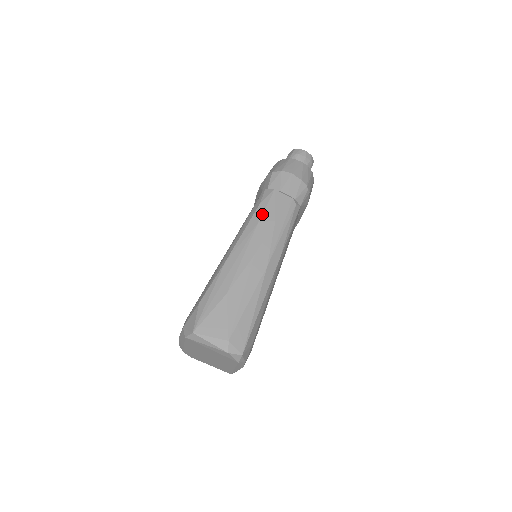
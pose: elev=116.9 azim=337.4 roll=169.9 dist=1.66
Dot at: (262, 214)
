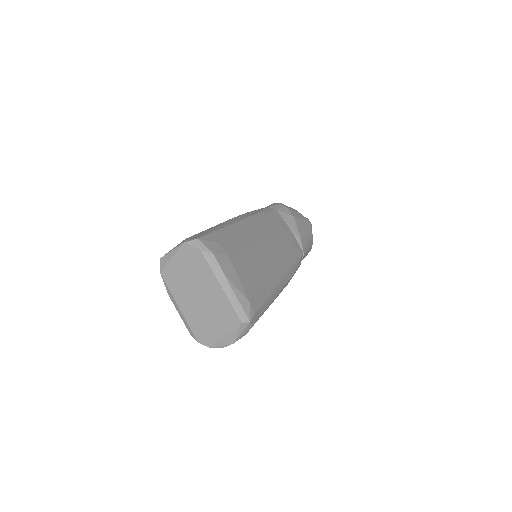
Dot at: occluded
